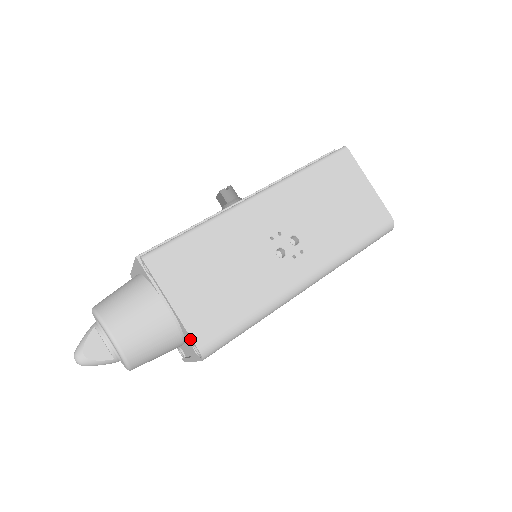
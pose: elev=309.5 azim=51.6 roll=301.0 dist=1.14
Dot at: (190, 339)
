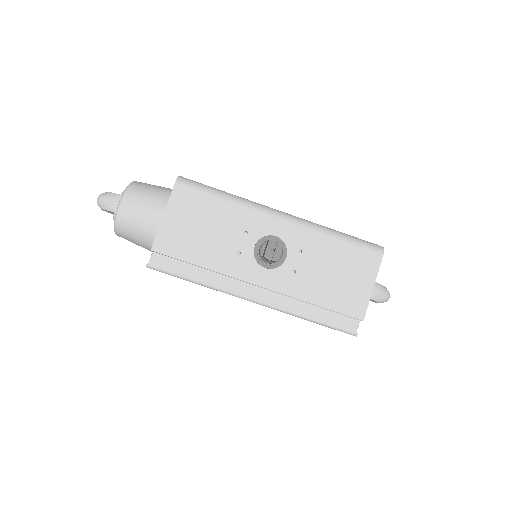
Dot at: occluded
